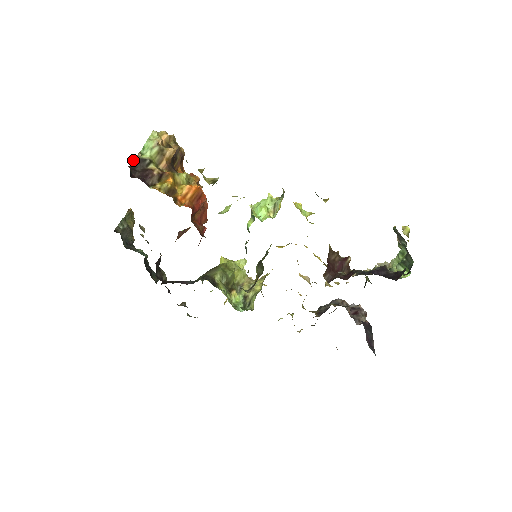
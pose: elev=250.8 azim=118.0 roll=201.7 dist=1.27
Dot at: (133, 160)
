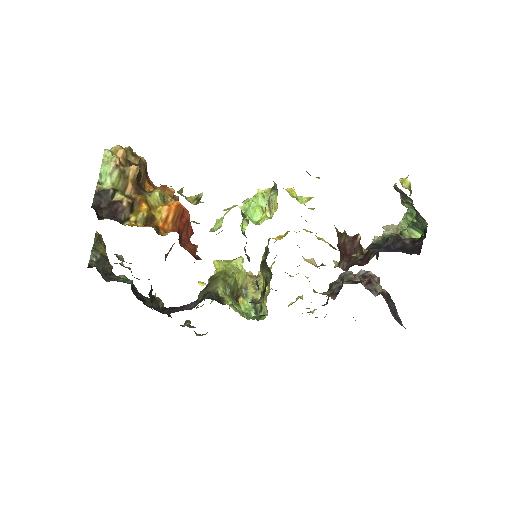
Dot at: occluded
